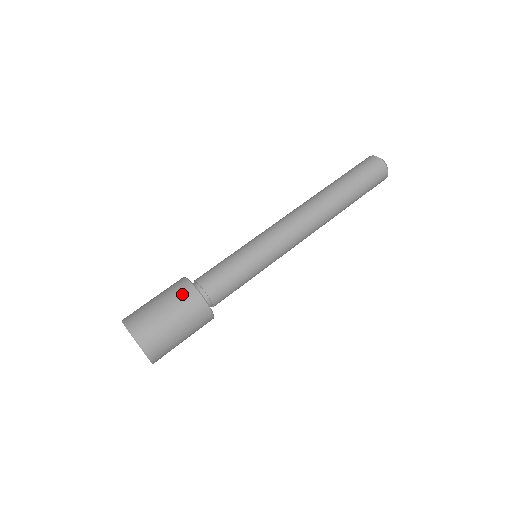
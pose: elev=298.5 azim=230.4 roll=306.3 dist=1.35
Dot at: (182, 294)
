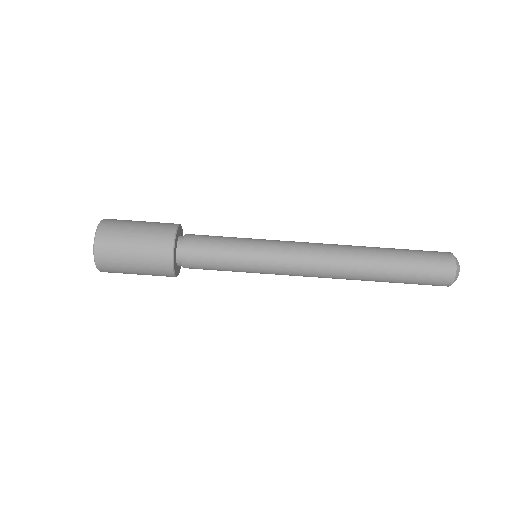
Dot at: (159, 271)
